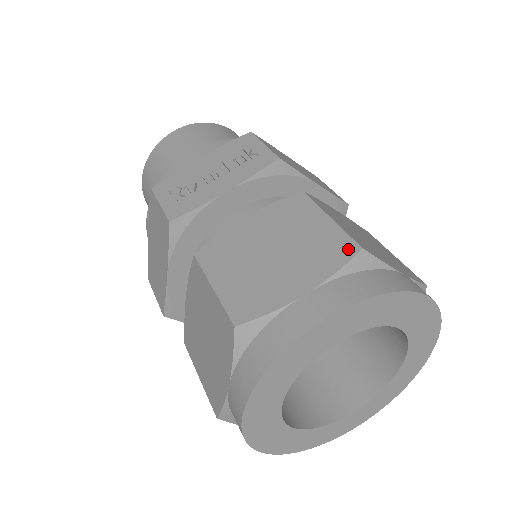
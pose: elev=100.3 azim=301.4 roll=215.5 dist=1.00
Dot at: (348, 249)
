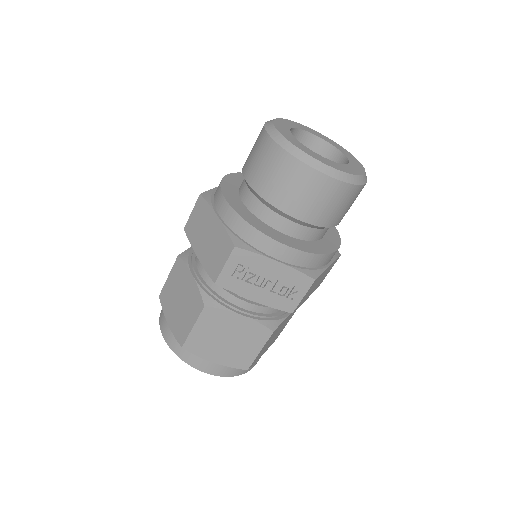
Dot at: (244, 366)
